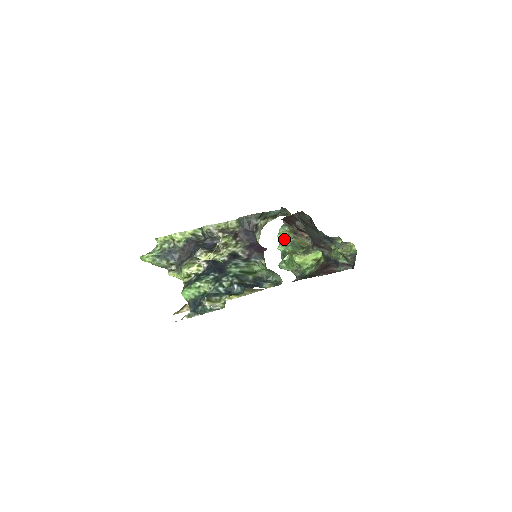
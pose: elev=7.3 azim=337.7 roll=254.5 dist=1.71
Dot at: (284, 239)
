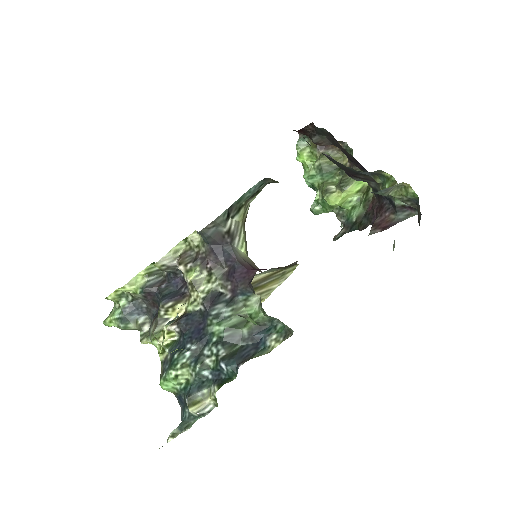
Dot at: (307, 162)
